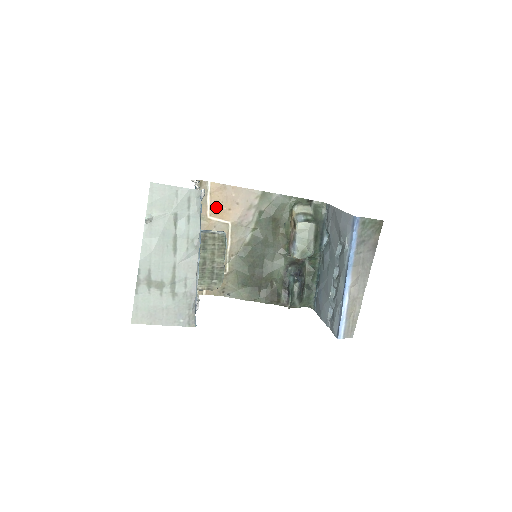
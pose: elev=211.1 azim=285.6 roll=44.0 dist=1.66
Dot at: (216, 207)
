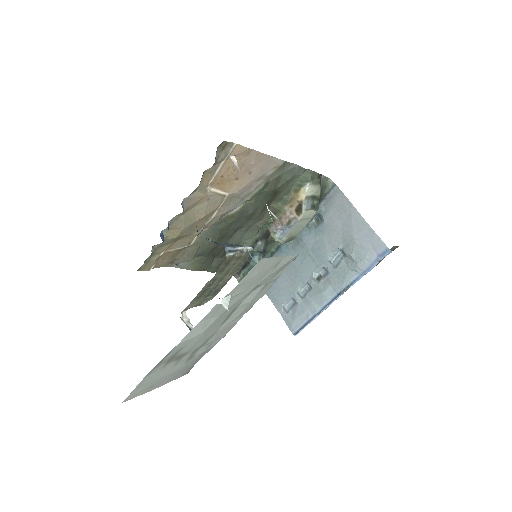
Dot at: (223, 175)
